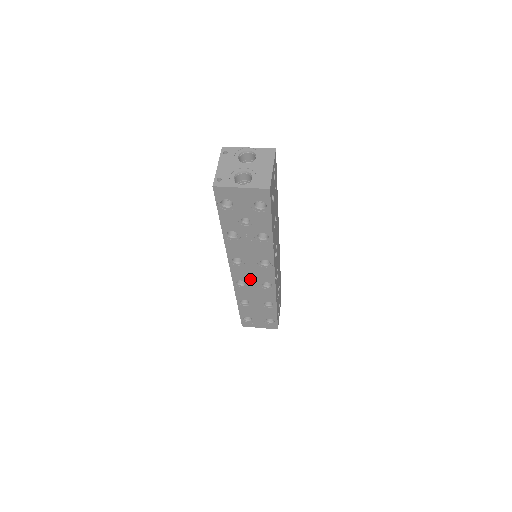
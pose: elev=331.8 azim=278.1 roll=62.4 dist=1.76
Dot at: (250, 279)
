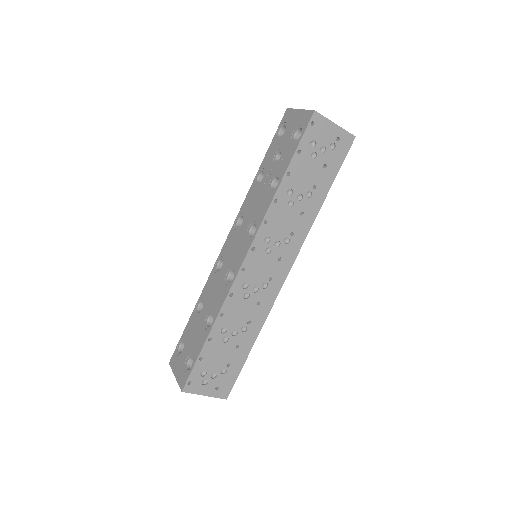
Dot at: (228, 259)
